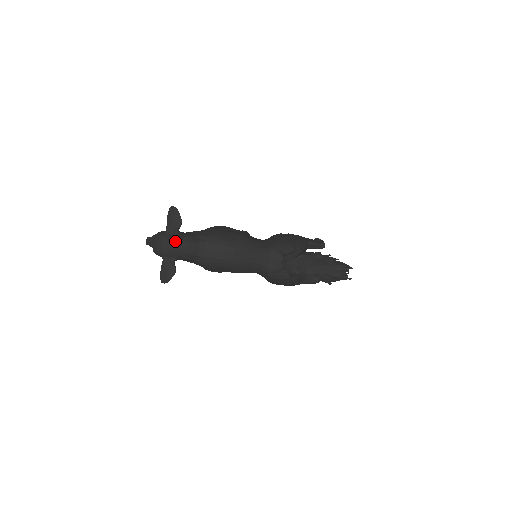
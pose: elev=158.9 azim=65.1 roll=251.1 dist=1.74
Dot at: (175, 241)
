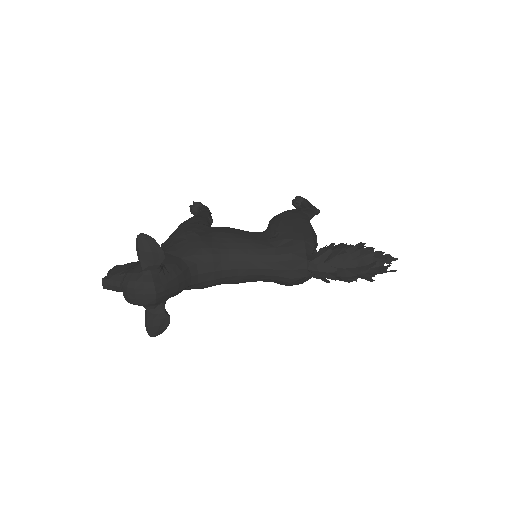
Dot at: (162, 283)
